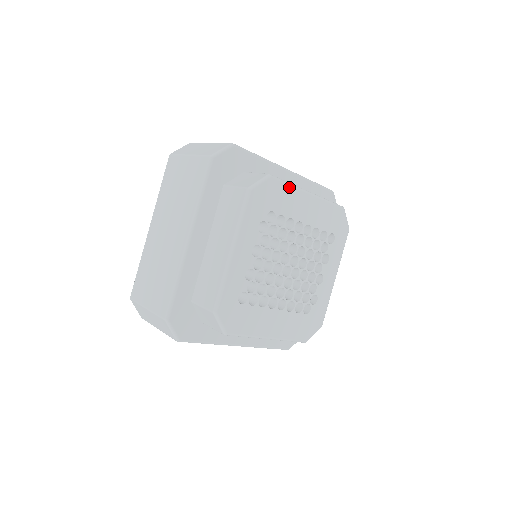
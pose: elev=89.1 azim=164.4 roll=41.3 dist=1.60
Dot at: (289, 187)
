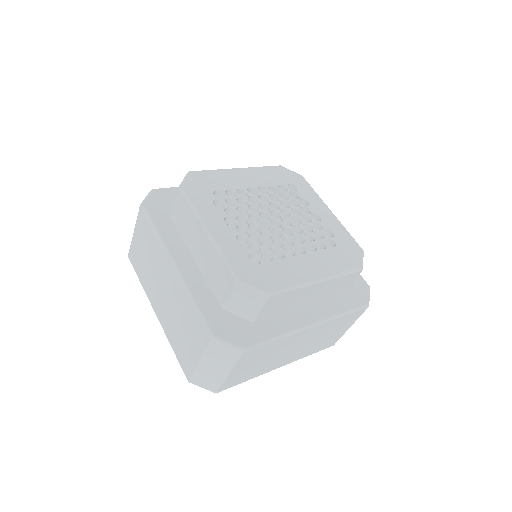
Dot at: (214, 172)
